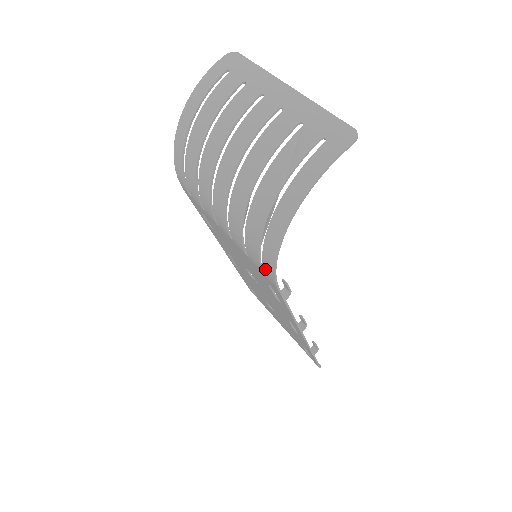
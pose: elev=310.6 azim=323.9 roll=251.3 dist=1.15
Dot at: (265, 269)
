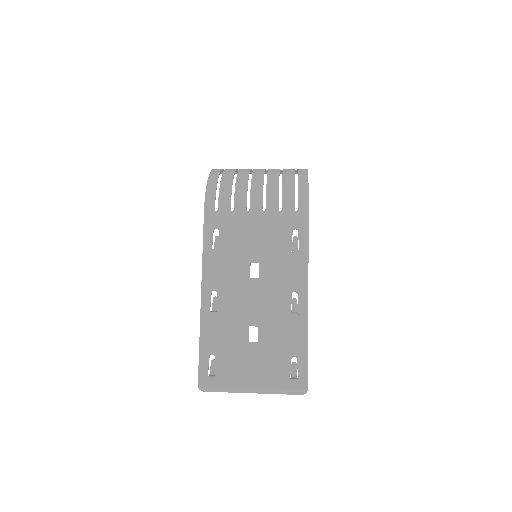
Dot at: (300, 202)
